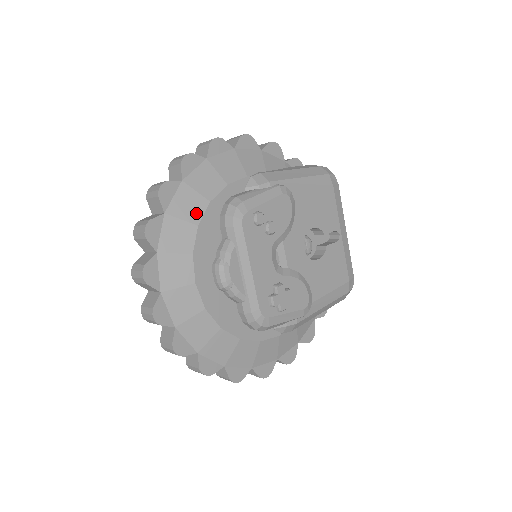
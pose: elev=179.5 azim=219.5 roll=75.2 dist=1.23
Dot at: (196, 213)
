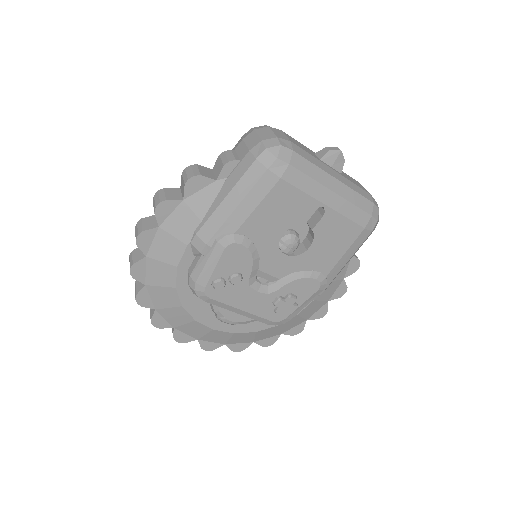
Dot at: (174, 300)
